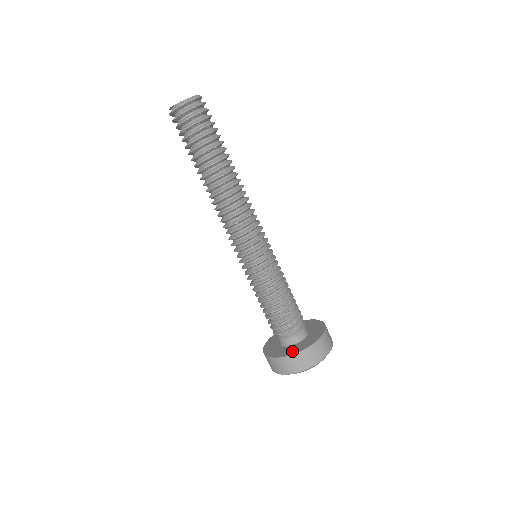
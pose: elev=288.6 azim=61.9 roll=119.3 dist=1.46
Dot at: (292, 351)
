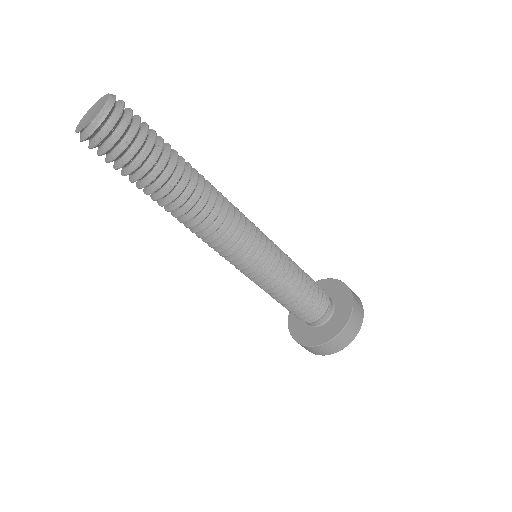
Dot at: (337, 327)
